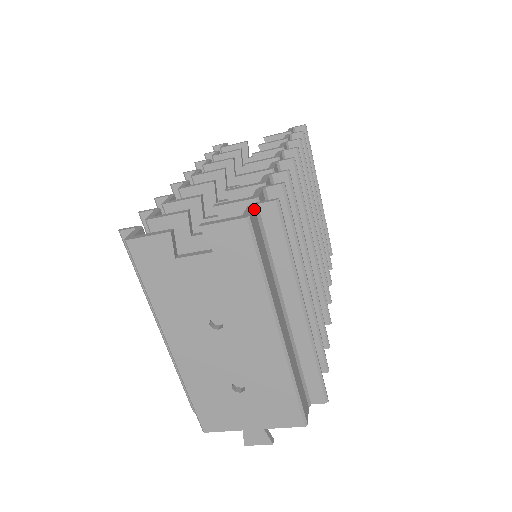
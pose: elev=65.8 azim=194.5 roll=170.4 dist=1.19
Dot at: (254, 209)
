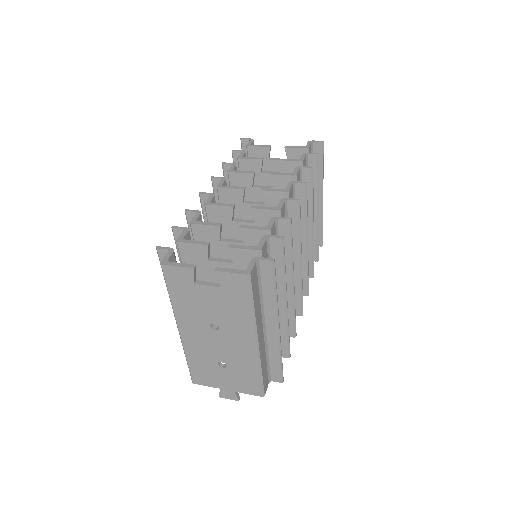
Dot at: (255, 264)
